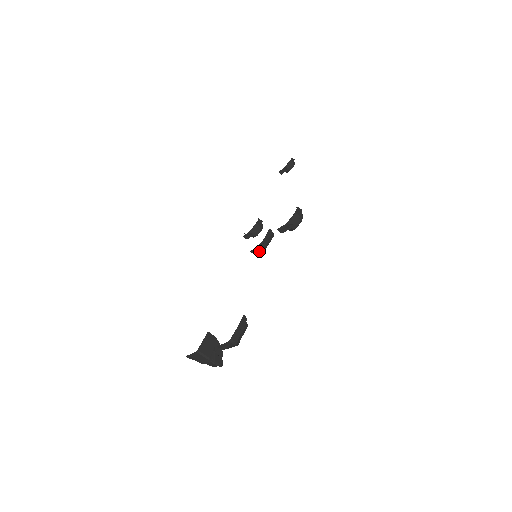
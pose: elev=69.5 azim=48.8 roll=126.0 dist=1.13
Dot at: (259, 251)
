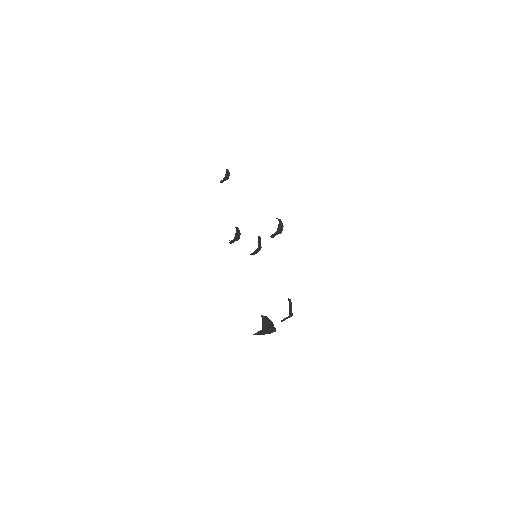
Dot at: (257, 252)
